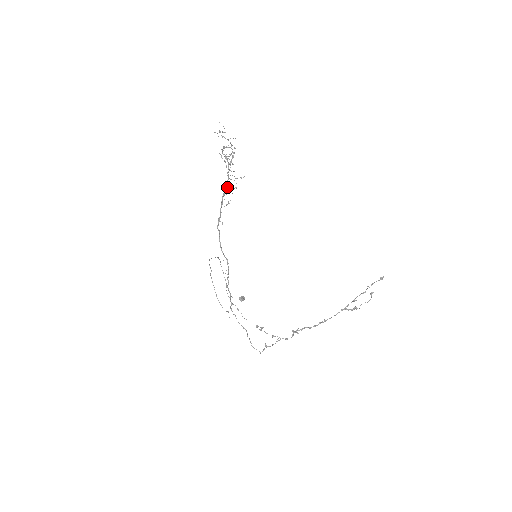
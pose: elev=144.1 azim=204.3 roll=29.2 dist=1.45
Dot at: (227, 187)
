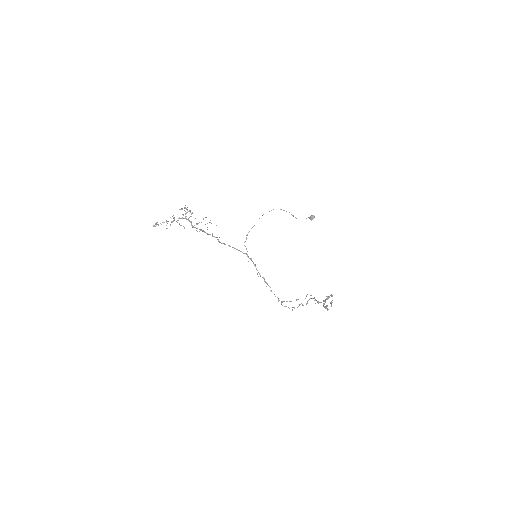
Dot at: (200, 230)
